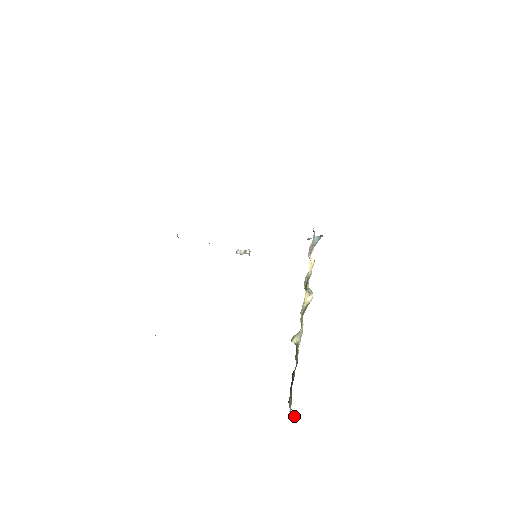
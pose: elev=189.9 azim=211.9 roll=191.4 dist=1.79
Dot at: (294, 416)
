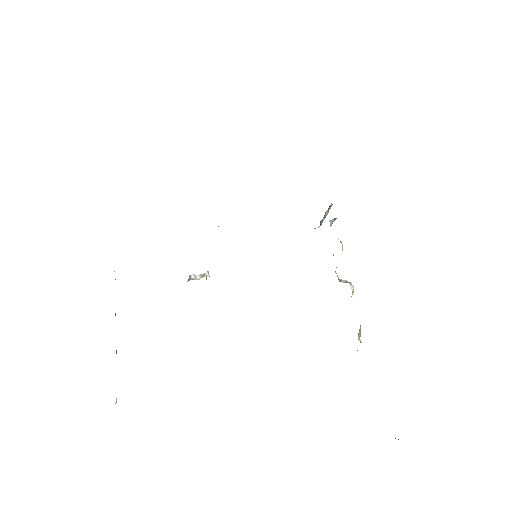
Dot at: occluded
